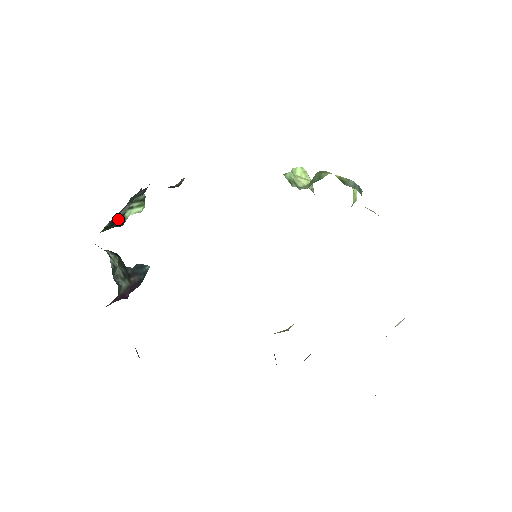
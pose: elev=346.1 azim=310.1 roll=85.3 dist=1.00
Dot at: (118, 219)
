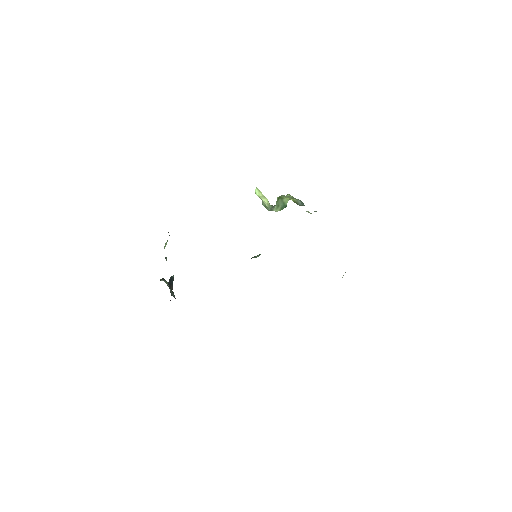
Dot at: occluded
